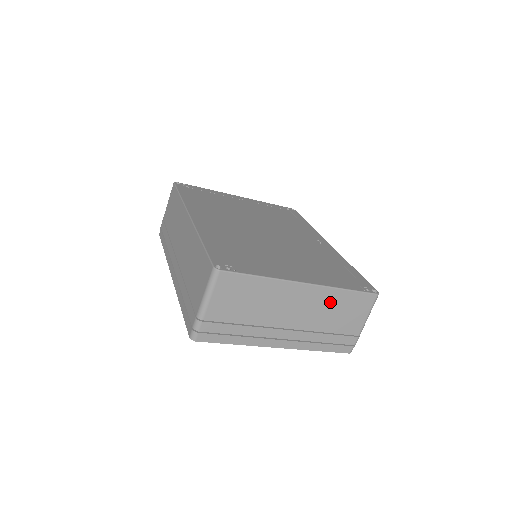
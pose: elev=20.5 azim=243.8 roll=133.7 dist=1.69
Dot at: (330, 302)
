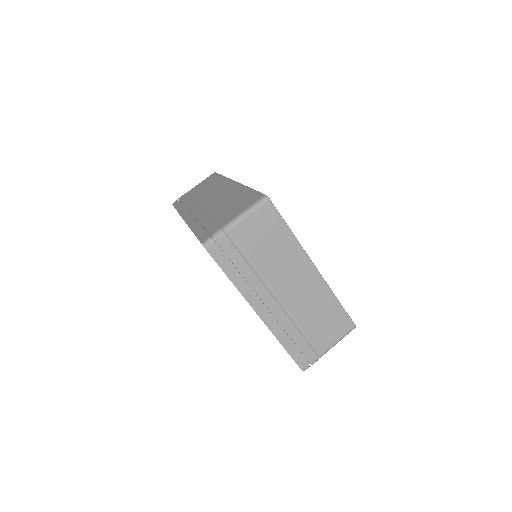
Dot at: (321, 302)
